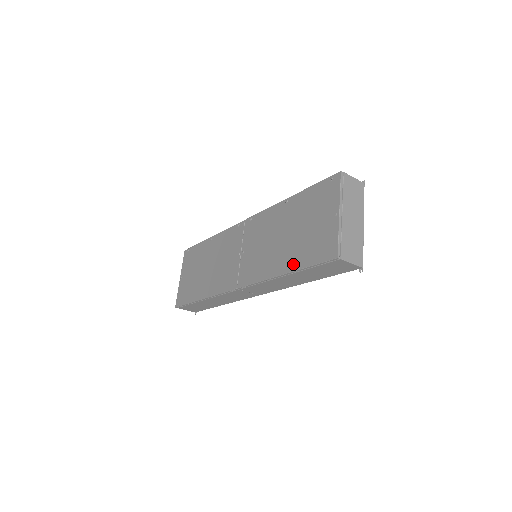
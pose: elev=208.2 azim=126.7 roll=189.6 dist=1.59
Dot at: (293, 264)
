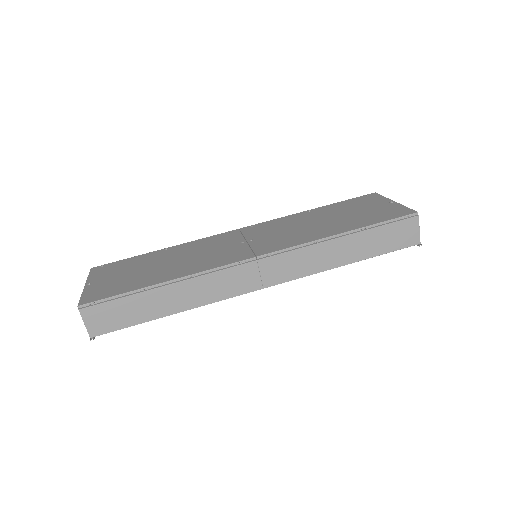
Dot at: (355, 226)
